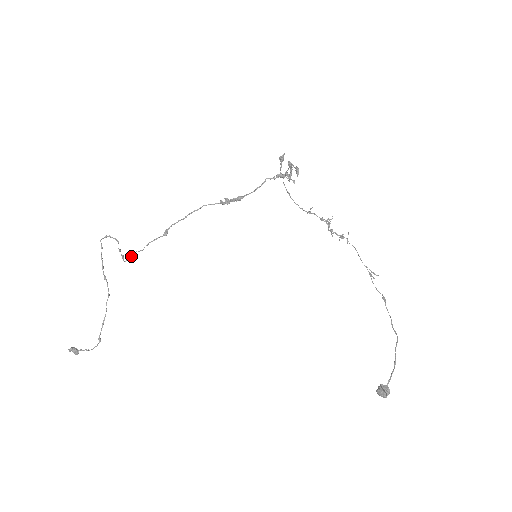
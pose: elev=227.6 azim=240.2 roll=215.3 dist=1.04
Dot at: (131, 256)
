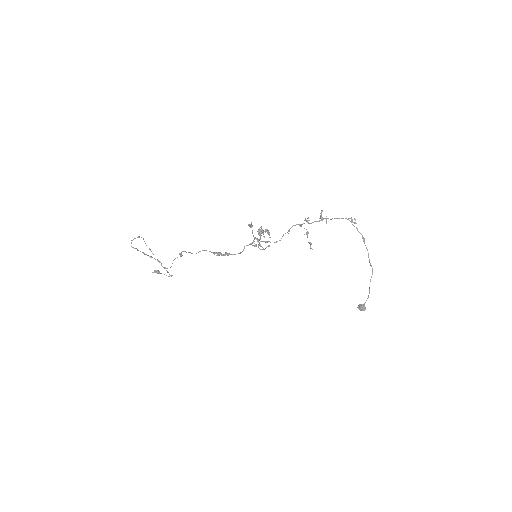
Dot at: occluded
